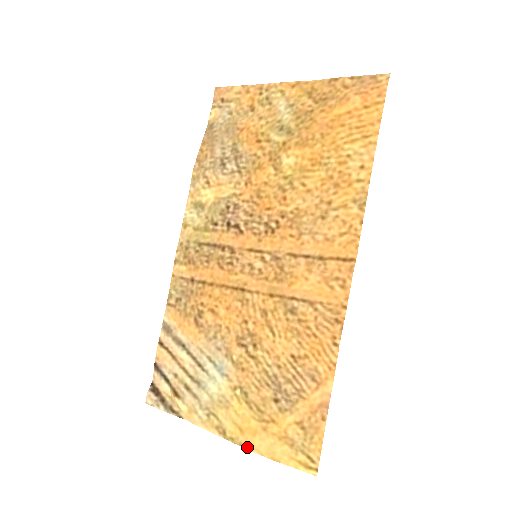
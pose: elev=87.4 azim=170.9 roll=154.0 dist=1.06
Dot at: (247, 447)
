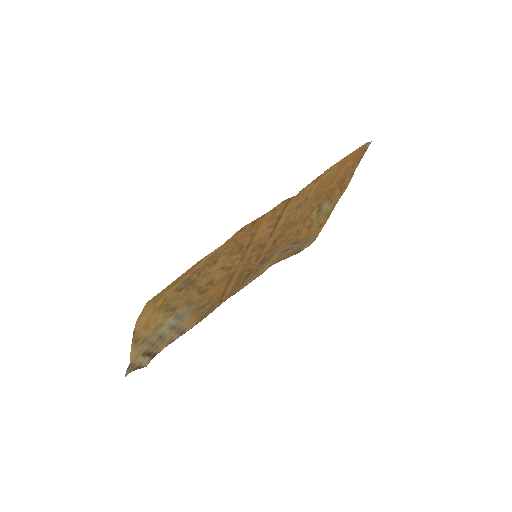
Dot at: (135, 330)
